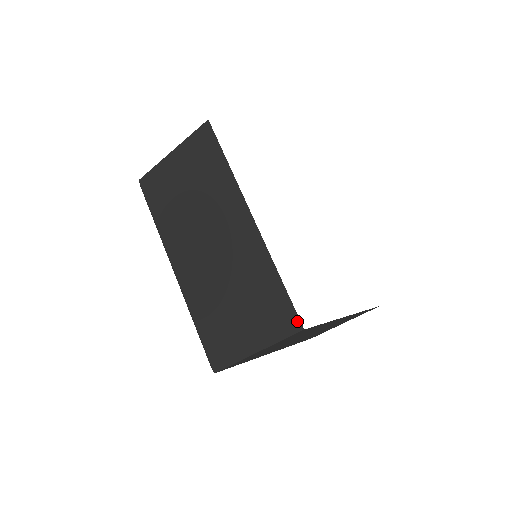
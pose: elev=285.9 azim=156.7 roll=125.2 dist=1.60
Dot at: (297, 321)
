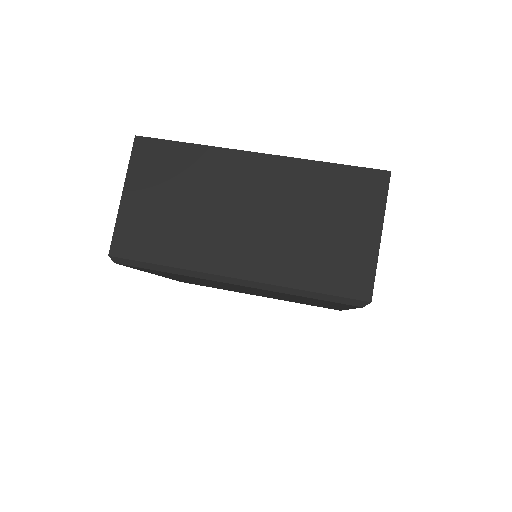
Dot at: (379, 173)
